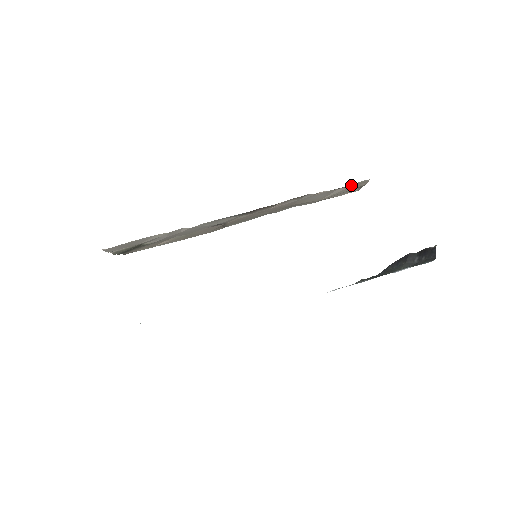
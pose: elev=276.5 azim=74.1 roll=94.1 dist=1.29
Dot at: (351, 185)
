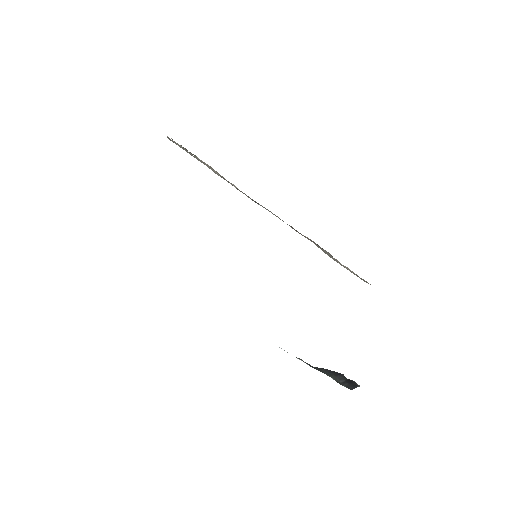
Dot at: occluded
